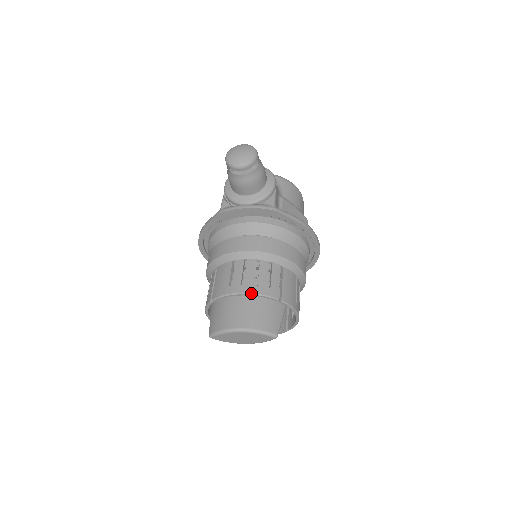
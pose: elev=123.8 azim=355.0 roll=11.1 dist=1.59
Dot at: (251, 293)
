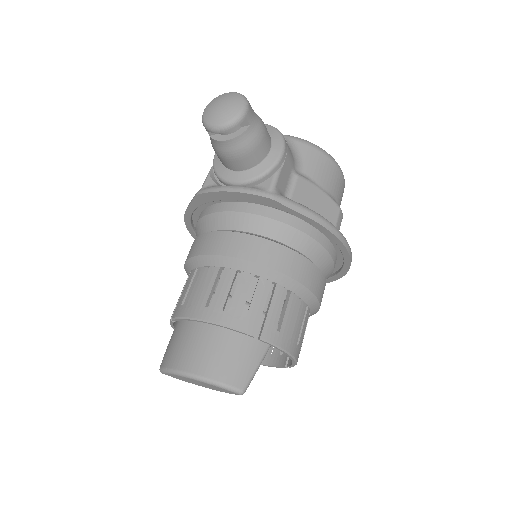
Dot at: (215, 322)
